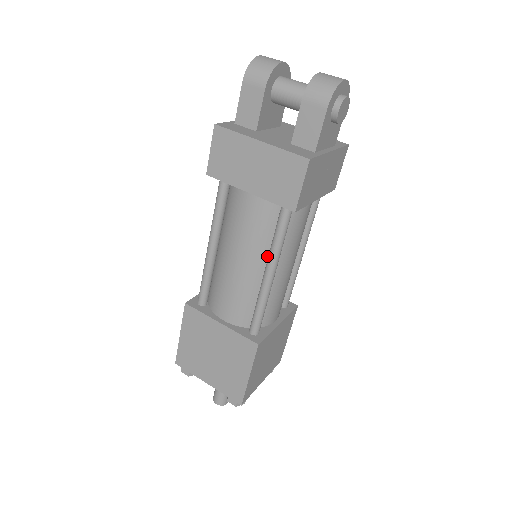
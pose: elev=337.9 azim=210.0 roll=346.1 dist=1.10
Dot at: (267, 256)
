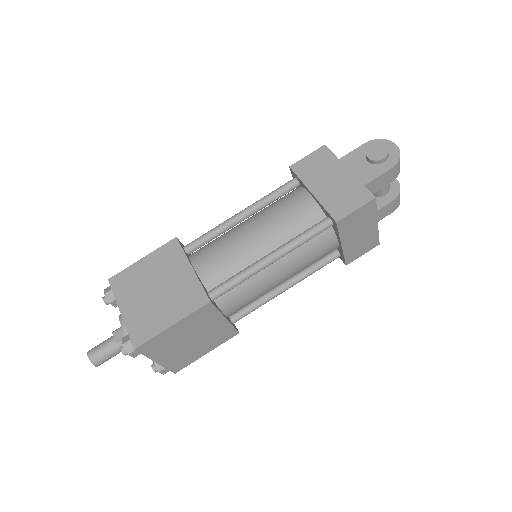
Dot at: occluded
